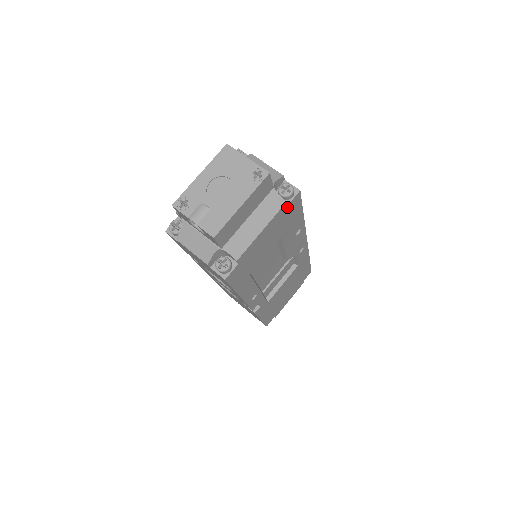
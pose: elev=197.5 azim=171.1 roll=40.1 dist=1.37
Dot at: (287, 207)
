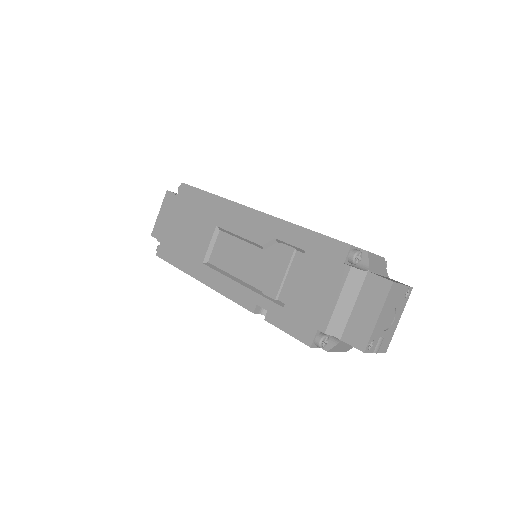
Dot at: occluded
